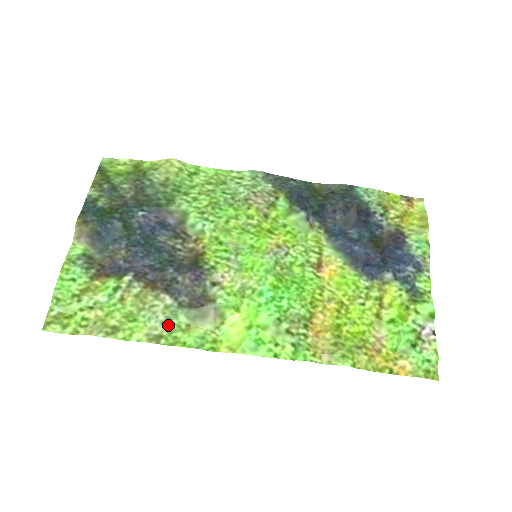
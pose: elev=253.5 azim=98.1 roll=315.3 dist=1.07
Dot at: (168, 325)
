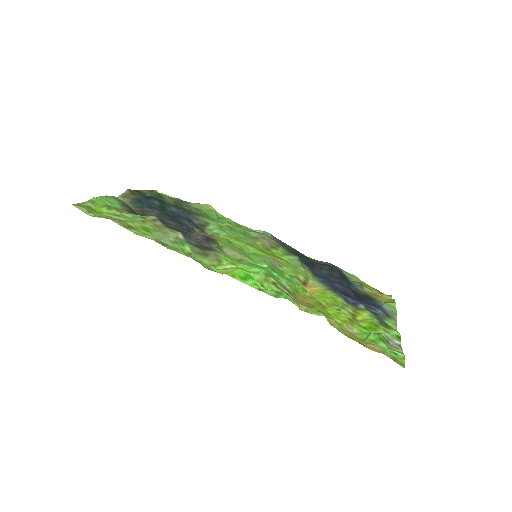
Dot at: (175, 245)
